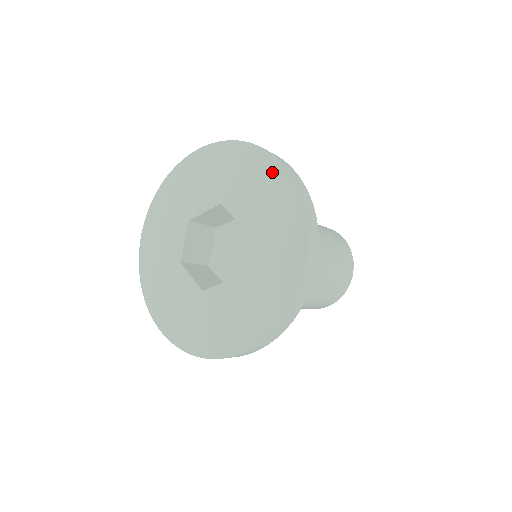
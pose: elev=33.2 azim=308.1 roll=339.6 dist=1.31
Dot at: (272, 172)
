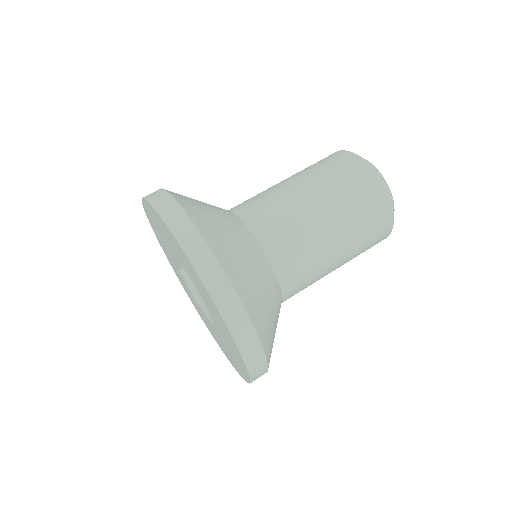
Dot at: (161, 222)
